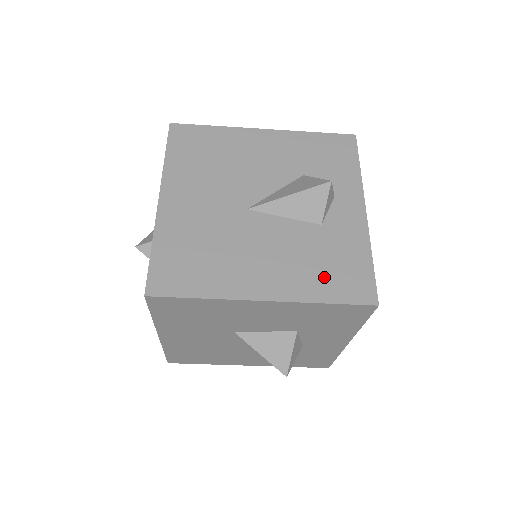
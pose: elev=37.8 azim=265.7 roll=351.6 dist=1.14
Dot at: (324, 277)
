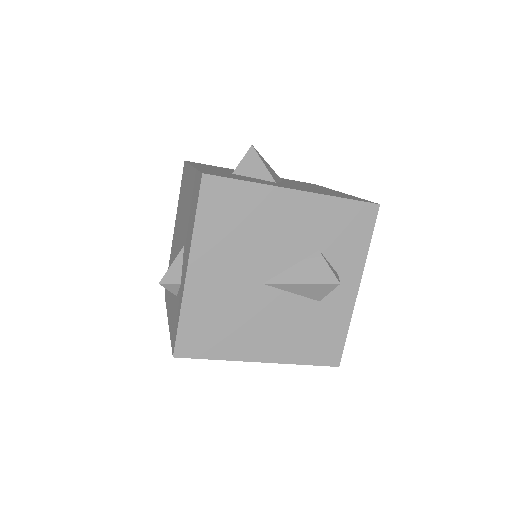
Dot at: (308, 345)
